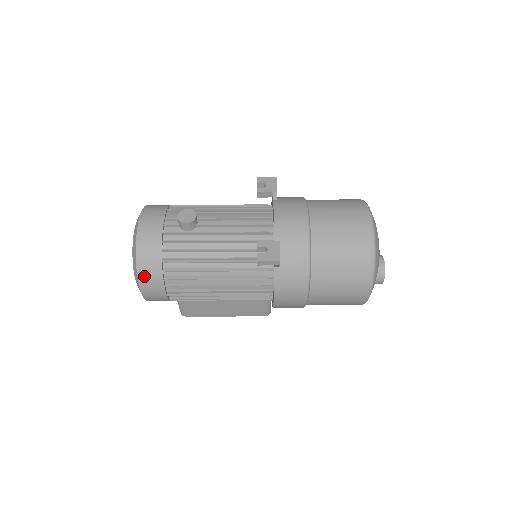
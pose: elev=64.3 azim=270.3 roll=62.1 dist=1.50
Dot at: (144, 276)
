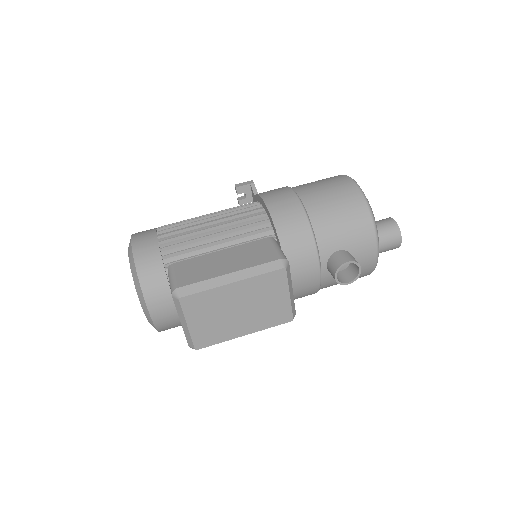
Dot at: occluded
